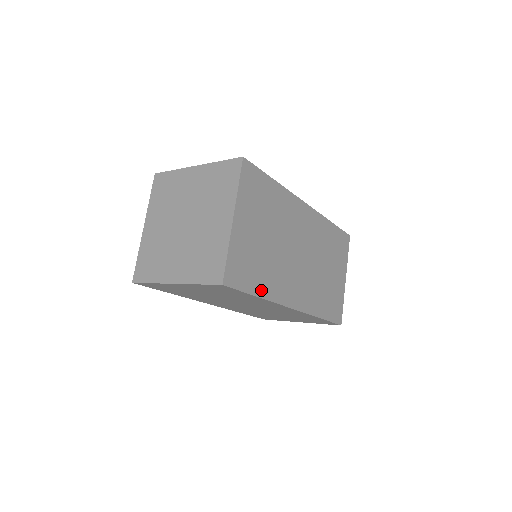
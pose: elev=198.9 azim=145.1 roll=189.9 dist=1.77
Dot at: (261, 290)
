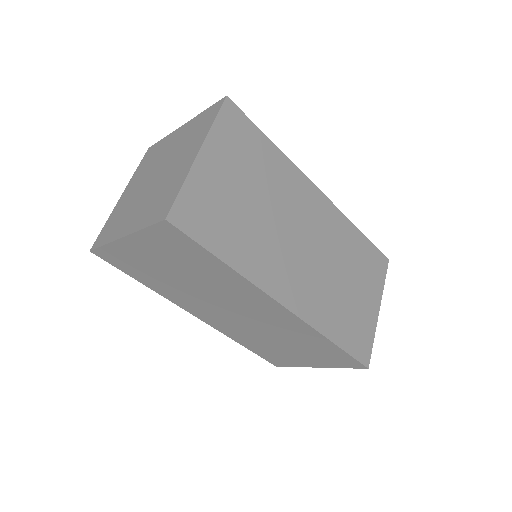
Dot at: (231, 257)
